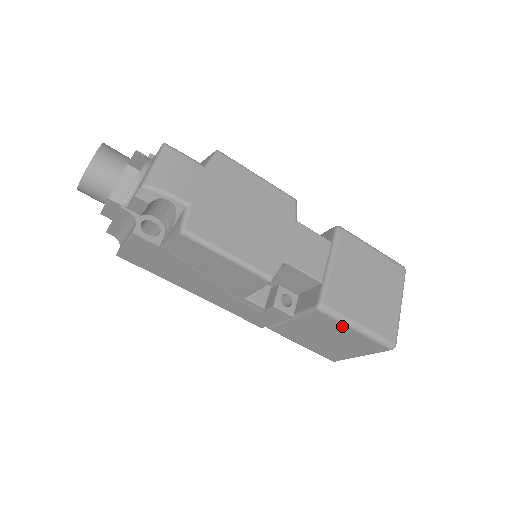
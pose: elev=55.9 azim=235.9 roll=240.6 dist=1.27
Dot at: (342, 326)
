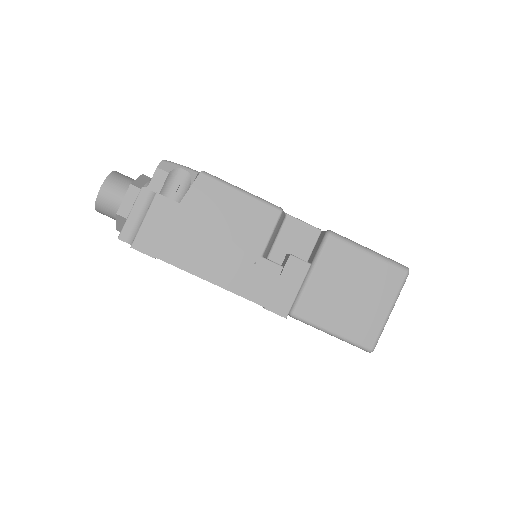
Dot at: (355, 252)
